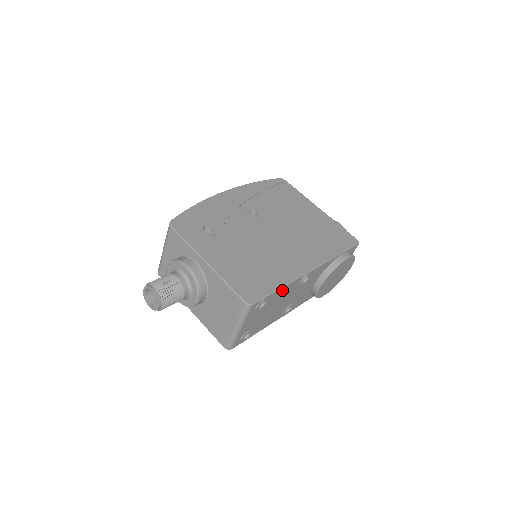
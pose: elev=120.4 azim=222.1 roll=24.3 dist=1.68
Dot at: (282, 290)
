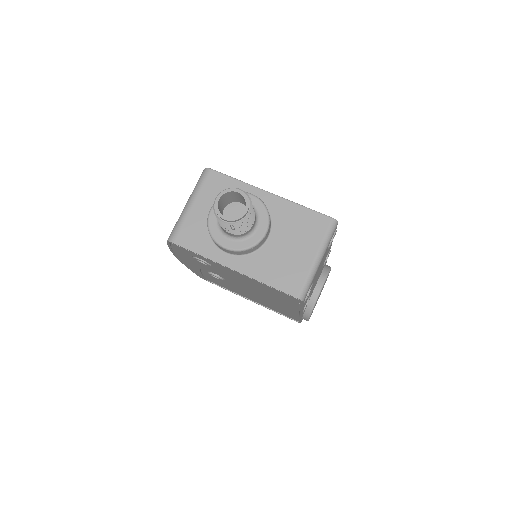
Dot at: occluded
